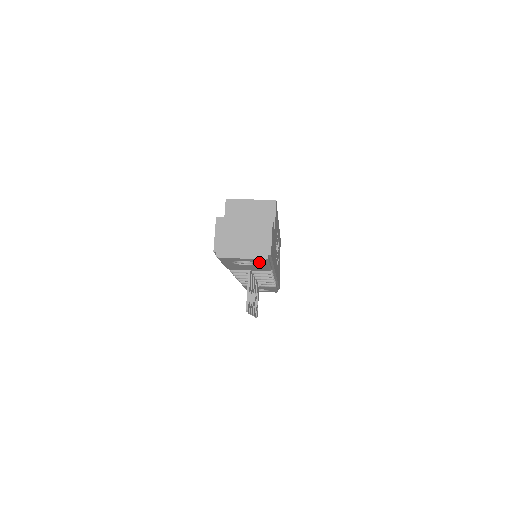
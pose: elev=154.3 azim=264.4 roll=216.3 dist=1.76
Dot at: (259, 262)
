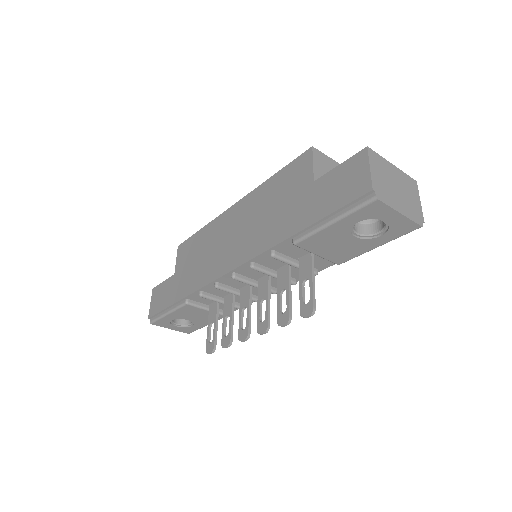
Dot at: (392, 232)
